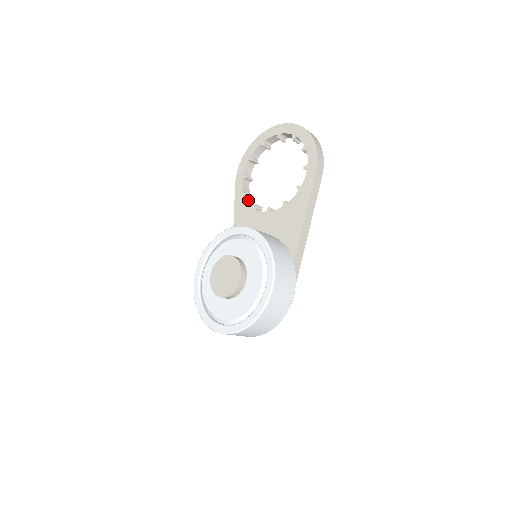
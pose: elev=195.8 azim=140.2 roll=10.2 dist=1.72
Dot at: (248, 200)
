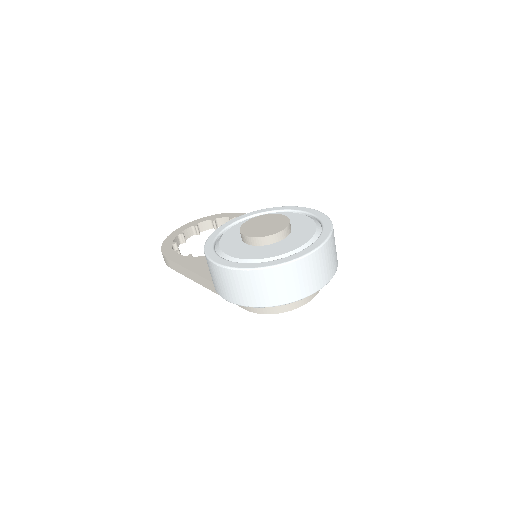
Dot at: occluded
